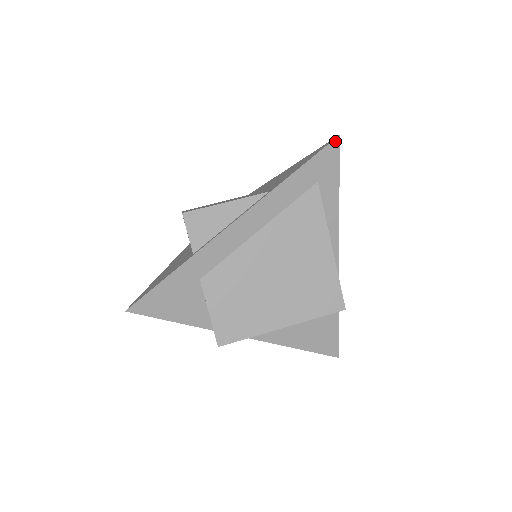
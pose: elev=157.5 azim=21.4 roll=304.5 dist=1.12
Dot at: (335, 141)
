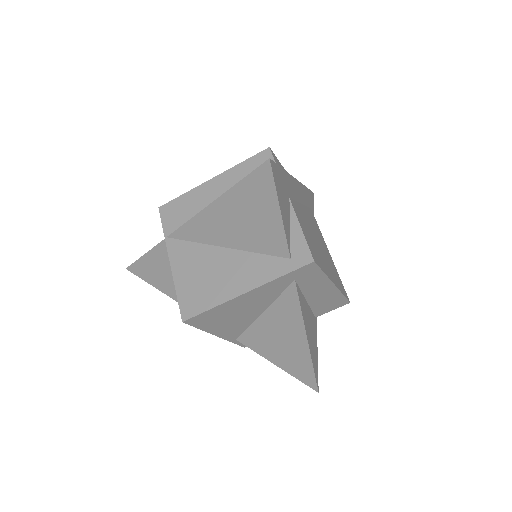
Dot at: (313, 194)
